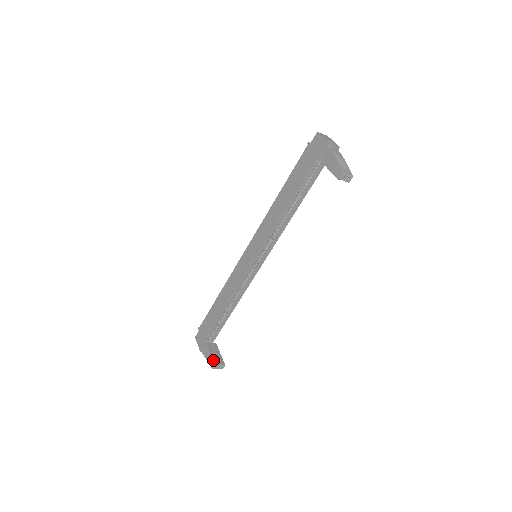
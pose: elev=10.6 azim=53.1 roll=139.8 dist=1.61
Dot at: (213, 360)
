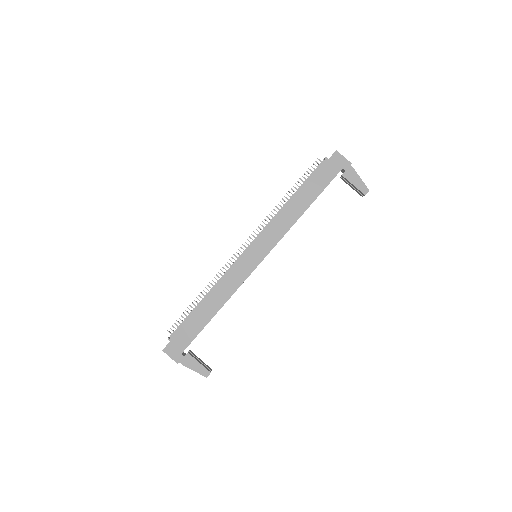
Dot at: (206, 368)
